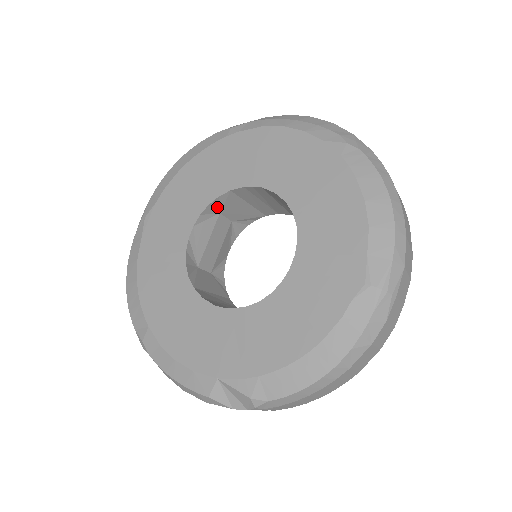
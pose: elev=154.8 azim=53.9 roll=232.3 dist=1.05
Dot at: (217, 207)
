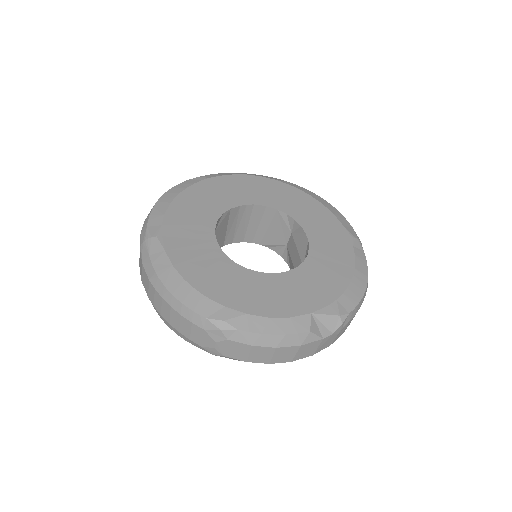
Dot at: (217, 224)
